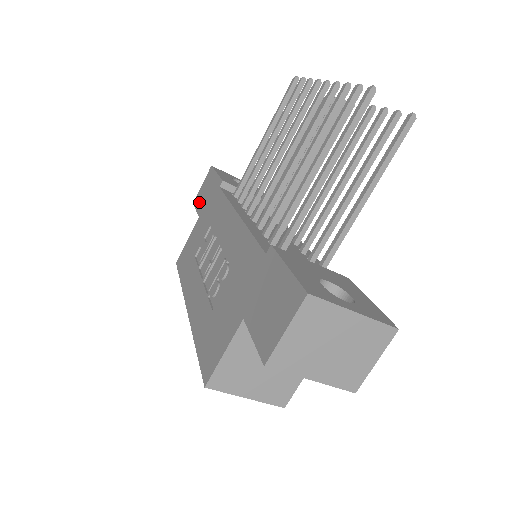
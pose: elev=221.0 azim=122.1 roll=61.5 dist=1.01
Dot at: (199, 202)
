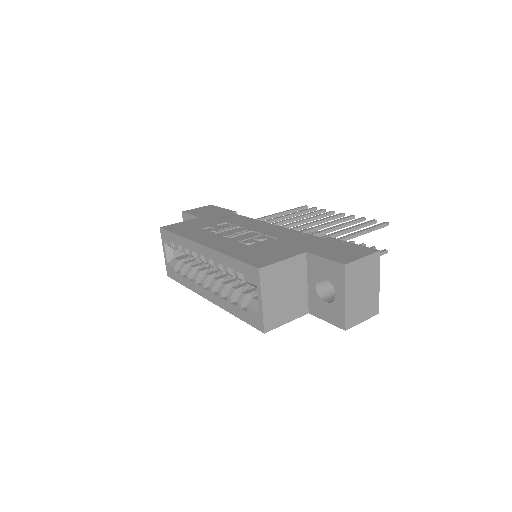
Dot at: (196, 212)
